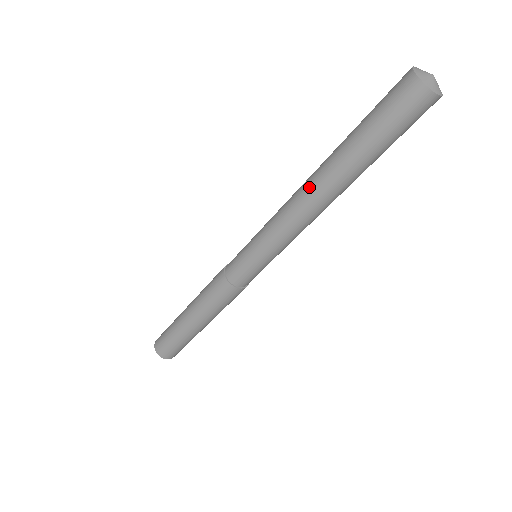
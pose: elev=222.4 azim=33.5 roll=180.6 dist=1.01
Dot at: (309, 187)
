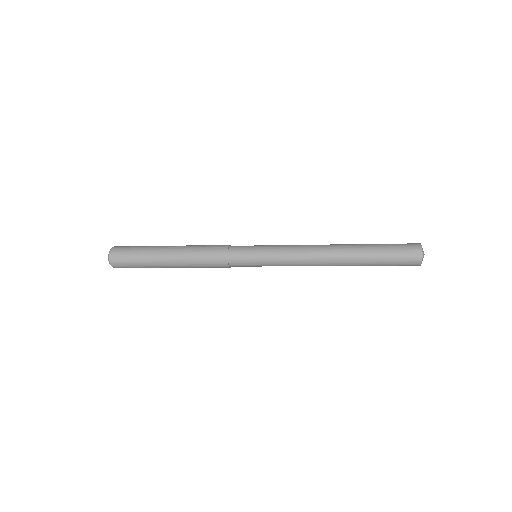
Dot at: (330, 257)
